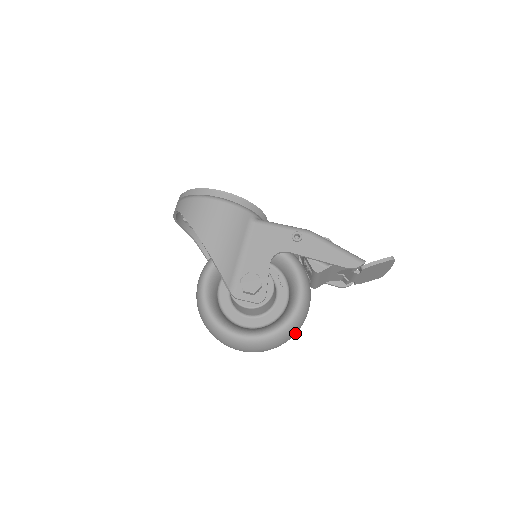
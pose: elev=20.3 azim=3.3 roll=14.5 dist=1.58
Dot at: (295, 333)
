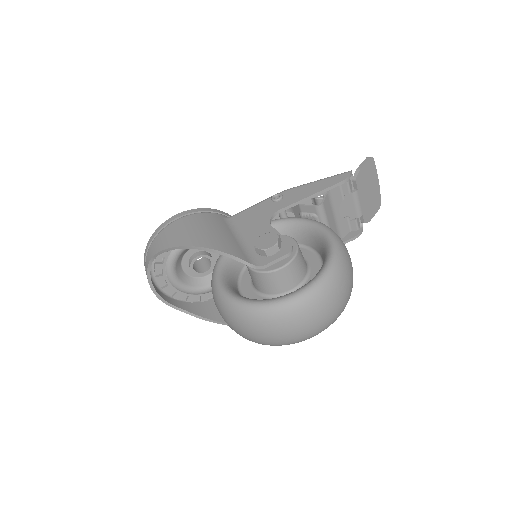
Dot at: (351, 269)
